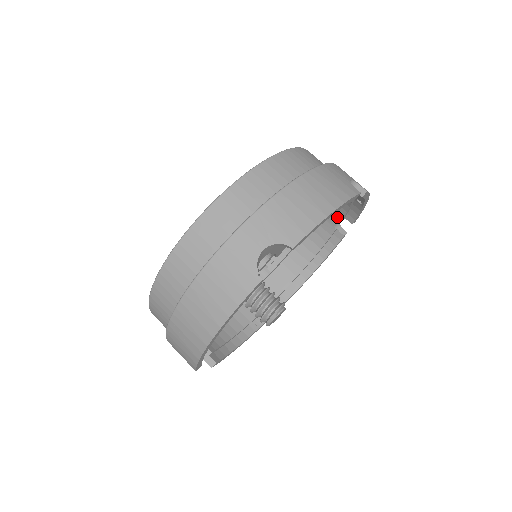
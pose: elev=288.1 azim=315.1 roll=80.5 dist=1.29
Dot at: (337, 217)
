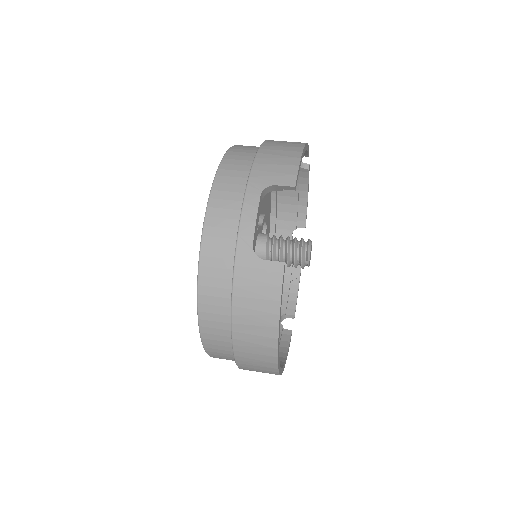
Dot at: occluded
